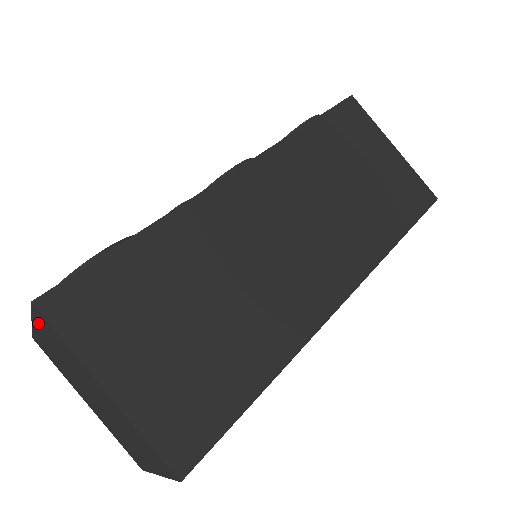
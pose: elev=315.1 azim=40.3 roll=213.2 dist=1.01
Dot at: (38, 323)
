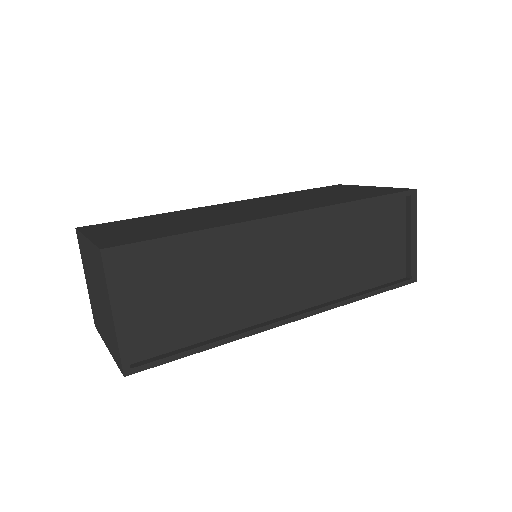
Dot at: (82, 259)
